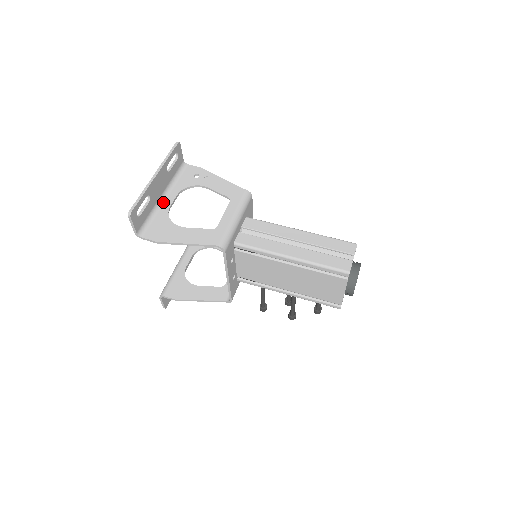
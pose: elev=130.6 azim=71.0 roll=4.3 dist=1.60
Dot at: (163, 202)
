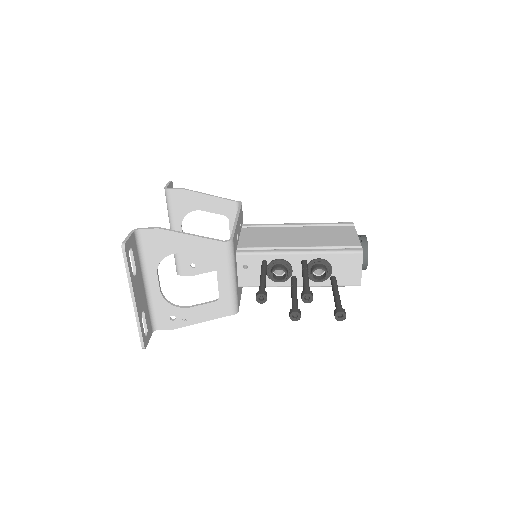
Dot at: (175, 229)
